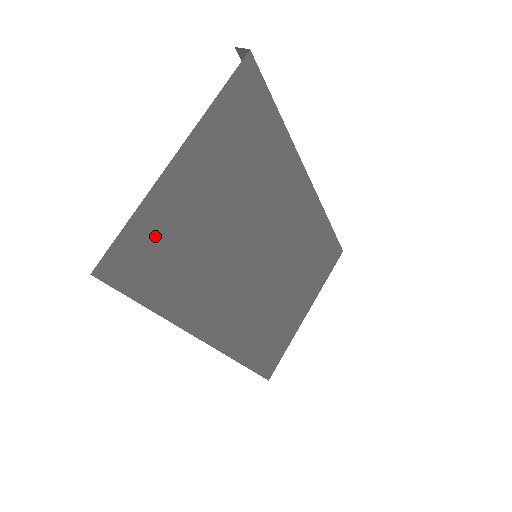
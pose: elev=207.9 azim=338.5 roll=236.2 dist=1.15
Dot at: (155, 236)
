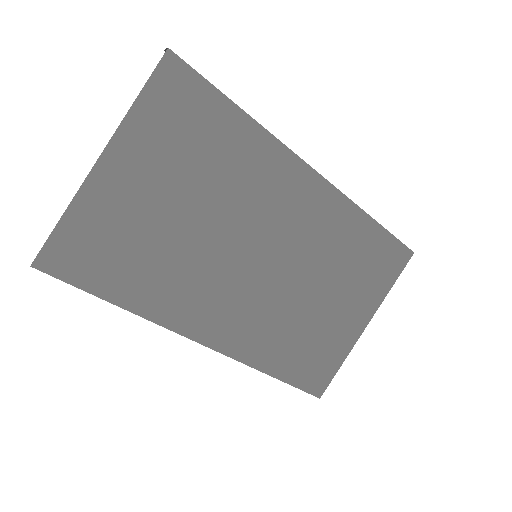
Dot at: (96, 233)
